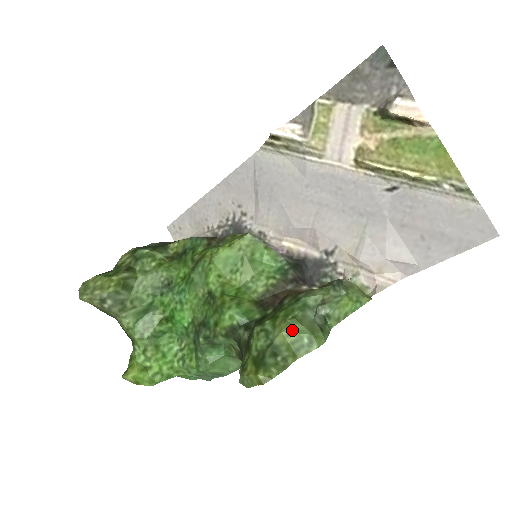
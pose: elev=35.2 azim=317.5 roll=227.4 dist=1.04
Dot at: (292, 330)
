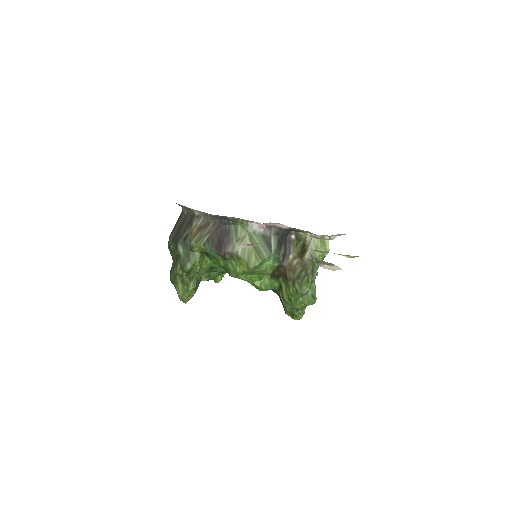
Dot at: (301, 306)
